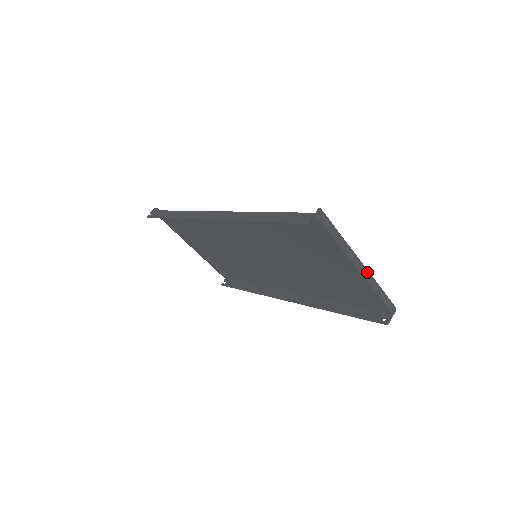
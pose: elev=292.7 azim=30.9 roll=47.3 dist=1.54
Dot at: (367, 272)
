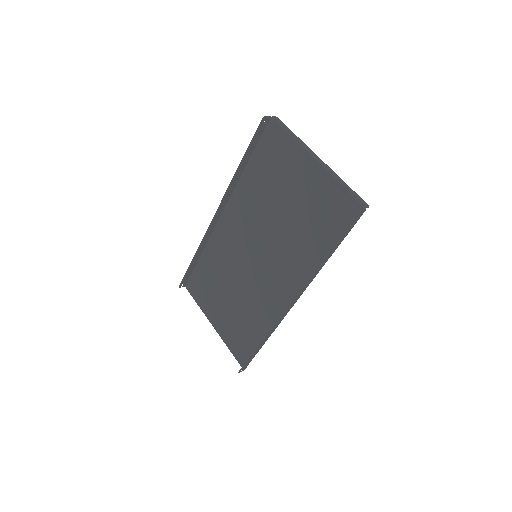
Dot at: (326, 166)
